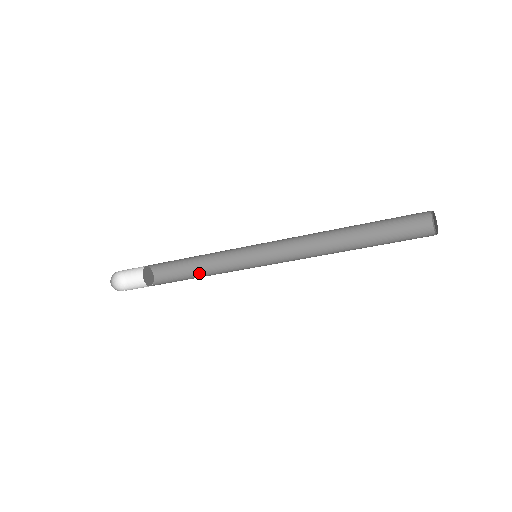
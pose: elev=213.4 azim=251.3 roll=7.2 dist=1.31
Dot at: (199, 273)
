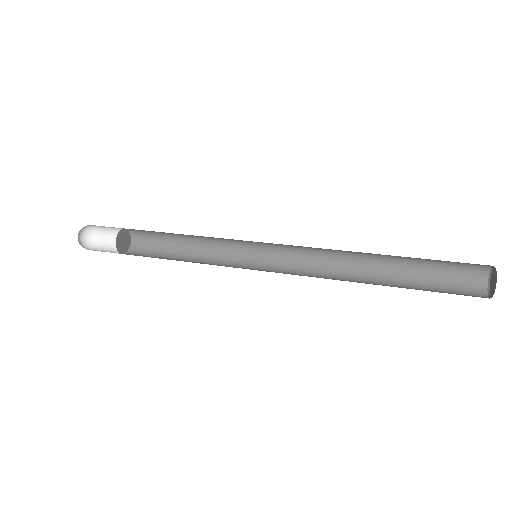
Dot at: (185, 239)
